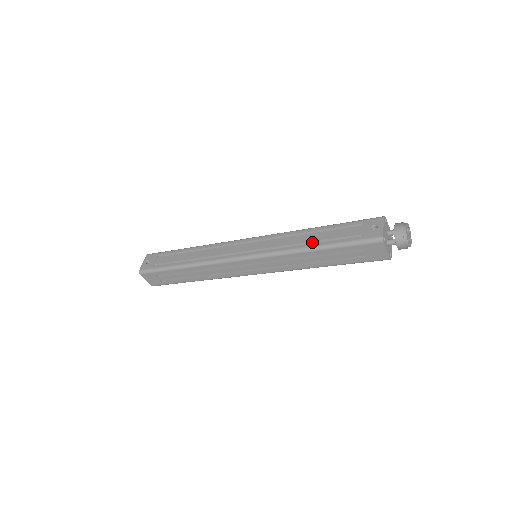
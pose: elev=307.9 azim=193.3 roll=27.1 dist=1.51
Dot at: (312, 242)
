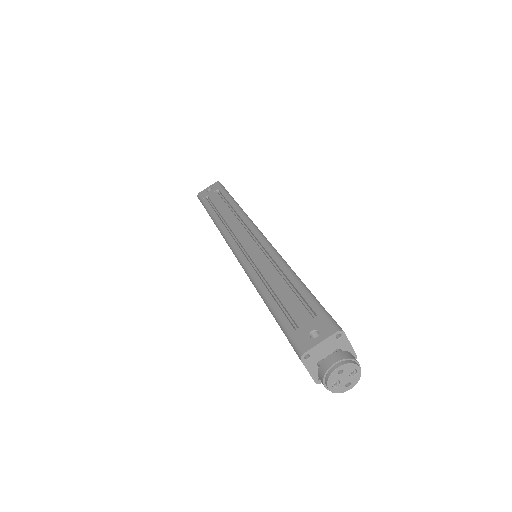
Dot at: (272, 290)
